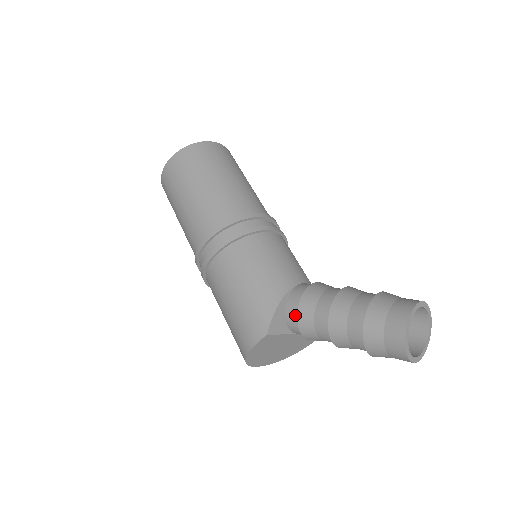
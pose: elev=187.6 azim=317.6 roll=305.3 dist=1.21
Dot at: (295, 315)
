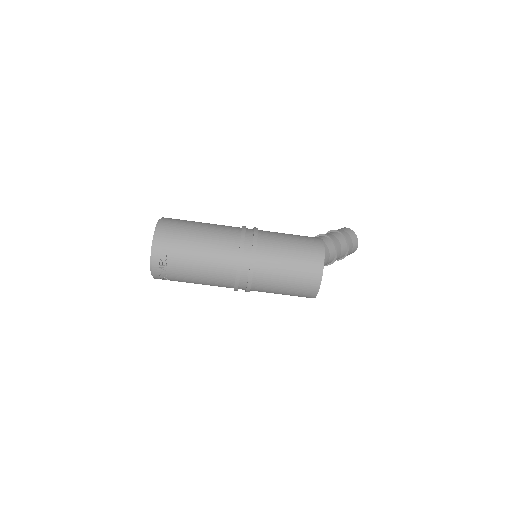
Dot at: occluded
